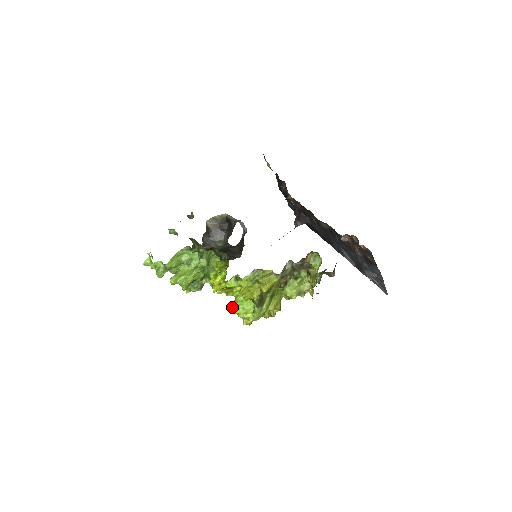
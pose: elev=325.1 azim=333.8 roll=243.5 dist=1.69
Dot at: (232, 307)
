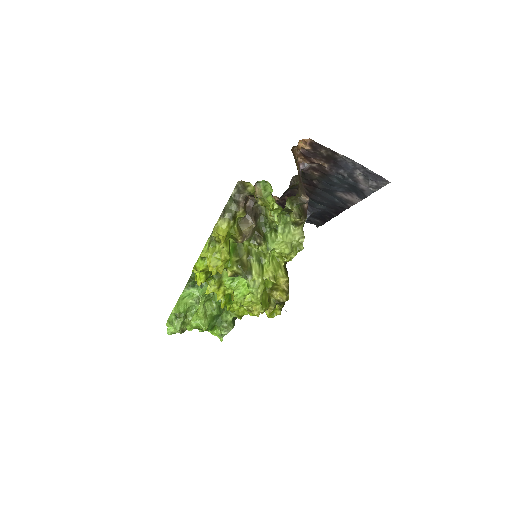
Dot at: (233, 302)
